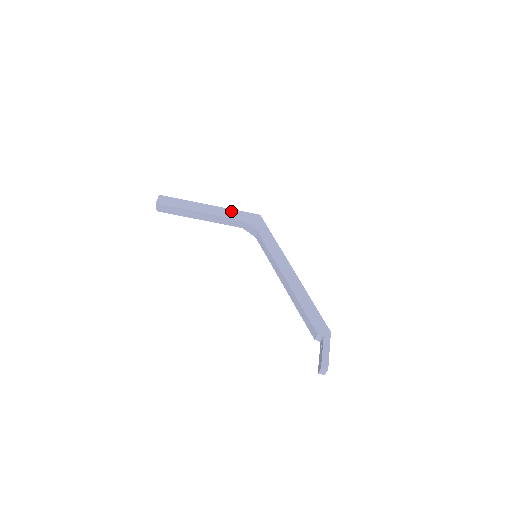
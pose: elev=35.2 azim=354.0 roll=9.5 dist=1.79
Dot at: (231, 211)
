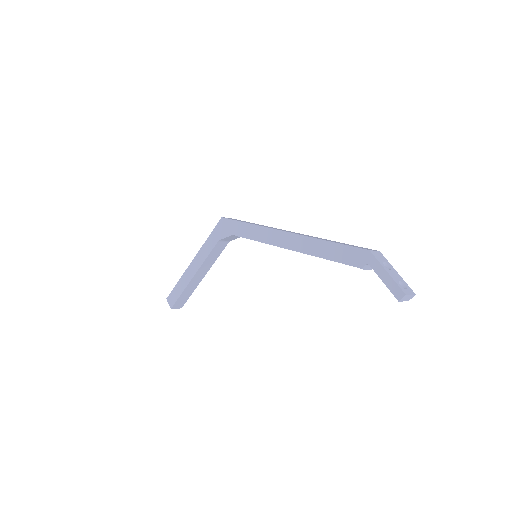
Dot at: (206, 245)
